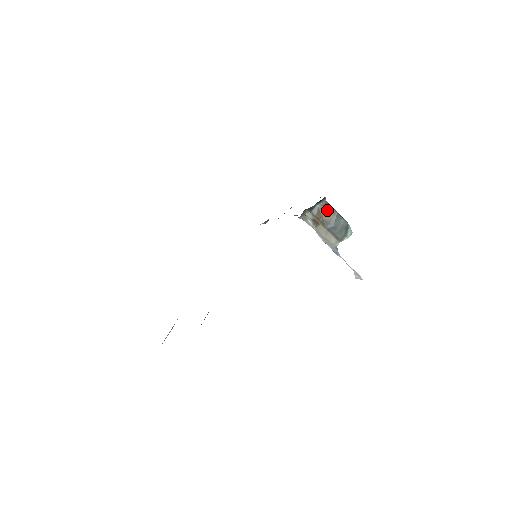
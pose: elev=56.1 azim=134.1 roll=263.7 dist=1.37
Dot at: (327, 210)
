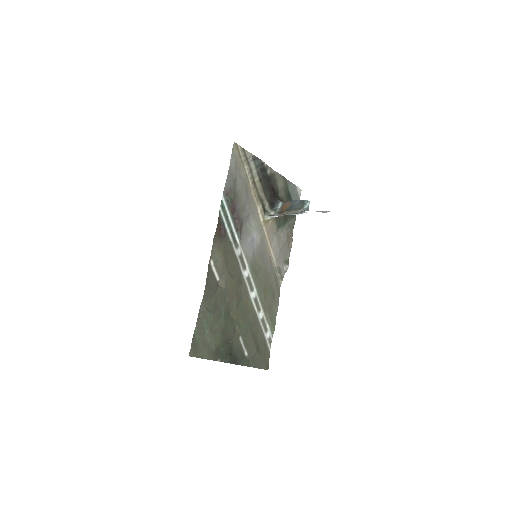
Dot at: (286, 205)
